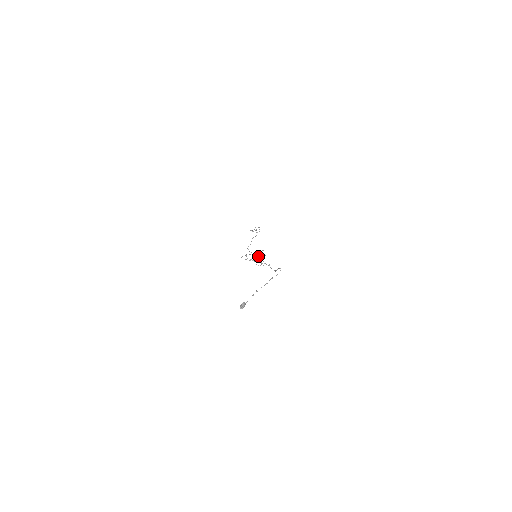
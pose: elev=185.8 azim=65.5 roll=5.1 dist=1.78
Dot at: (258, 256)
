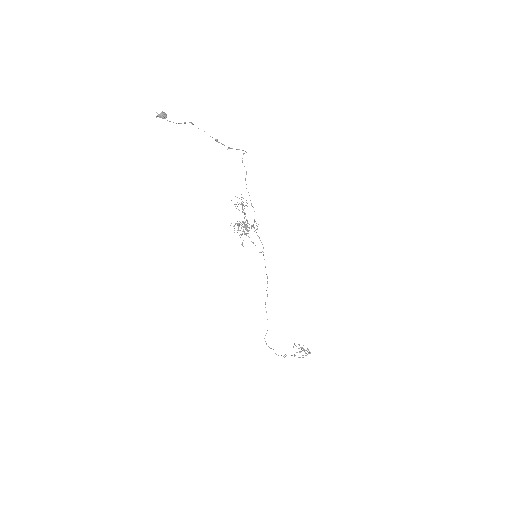
Dot at: (246, 225)
